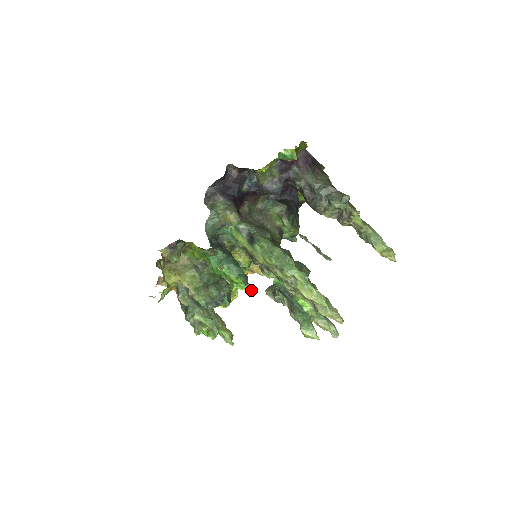
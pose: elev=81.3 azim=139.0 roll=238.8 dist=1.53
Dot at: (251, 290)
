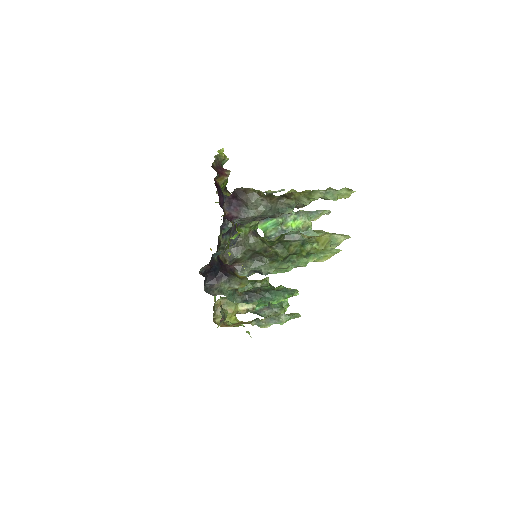
Dot at: (297, 292)
